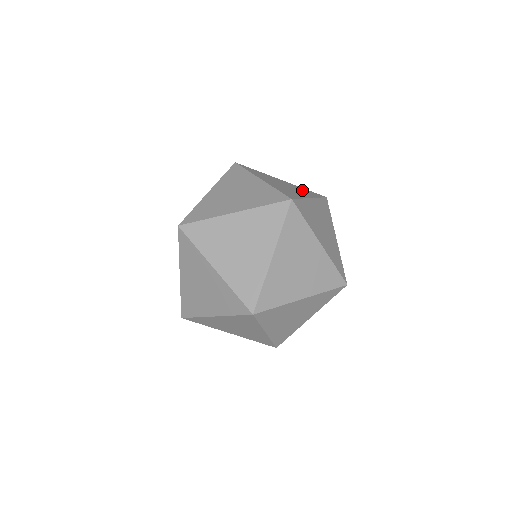
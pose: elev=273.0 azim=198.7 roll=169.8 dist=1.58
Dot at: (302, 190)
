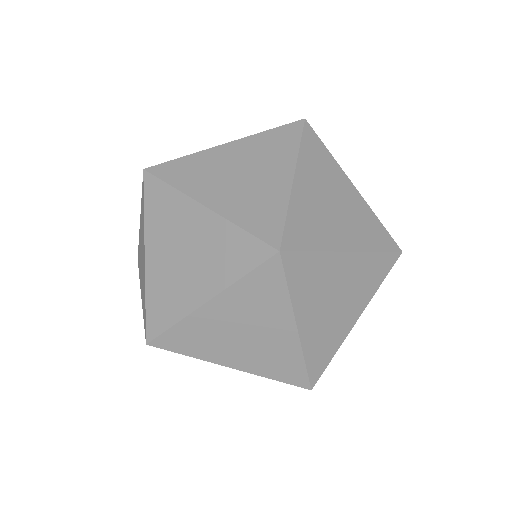
Dot at: occluded
